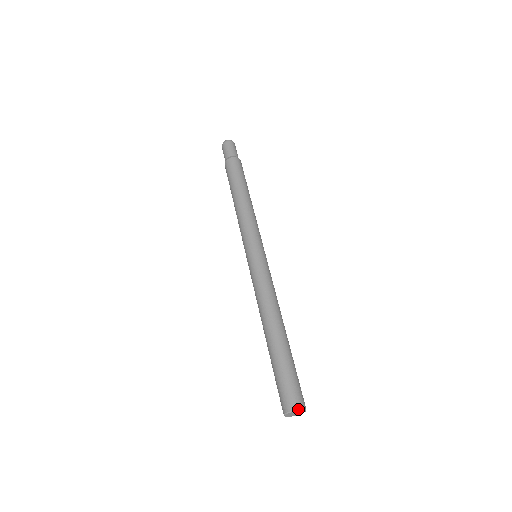
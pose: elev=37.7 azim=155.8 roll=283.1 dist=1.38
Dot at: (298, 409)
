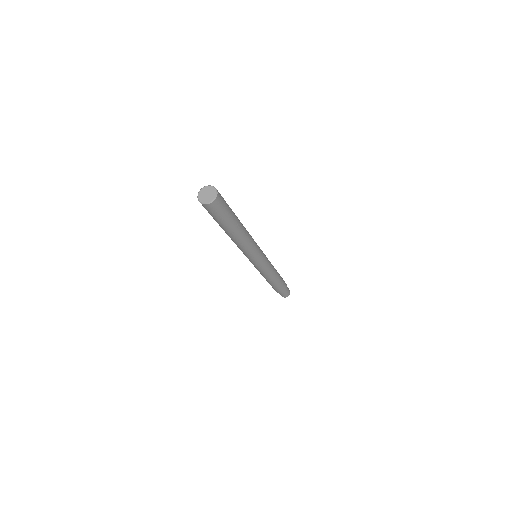
Dot at: (214, 187)
